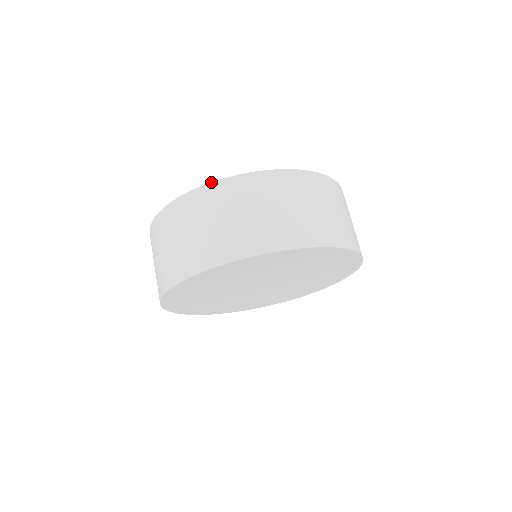
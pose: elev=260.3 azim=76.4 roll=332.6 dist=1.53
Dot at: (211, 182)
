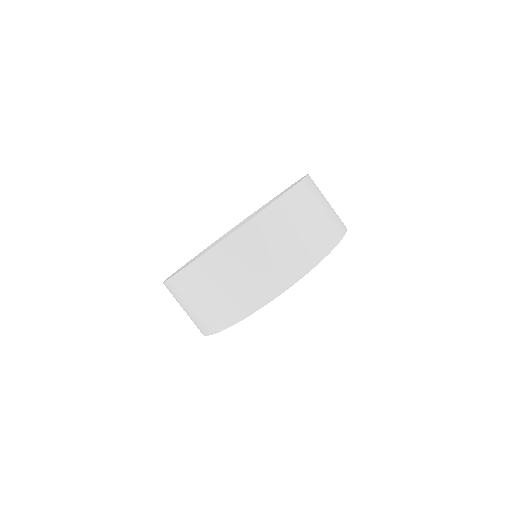
Dot at: (186, 266)
